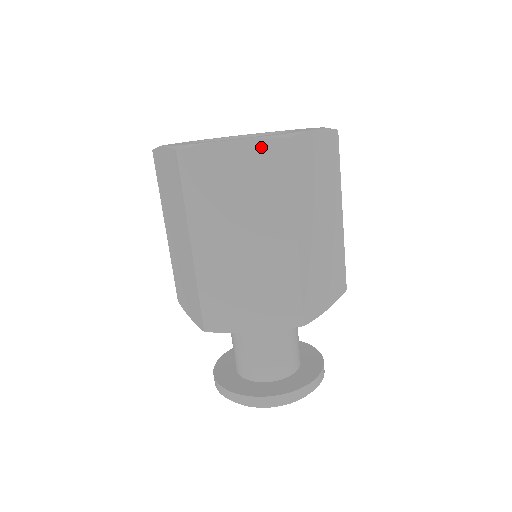
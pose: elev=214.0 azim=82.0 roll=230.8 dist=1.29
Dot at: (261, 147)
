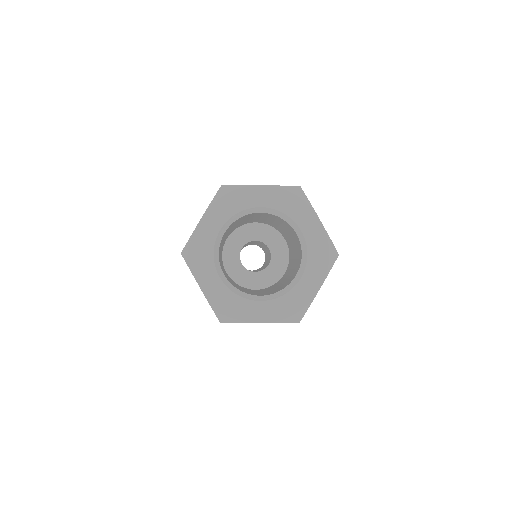
Dot at: (280, 322)
